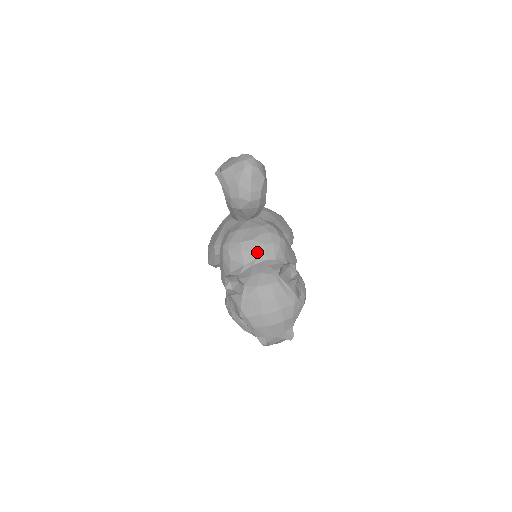
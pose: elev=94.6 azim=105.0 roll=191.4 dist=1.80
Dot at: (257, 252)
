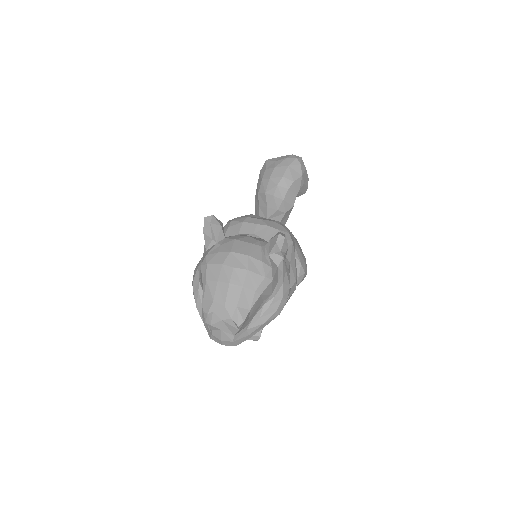
Dot at: (258, 228)
